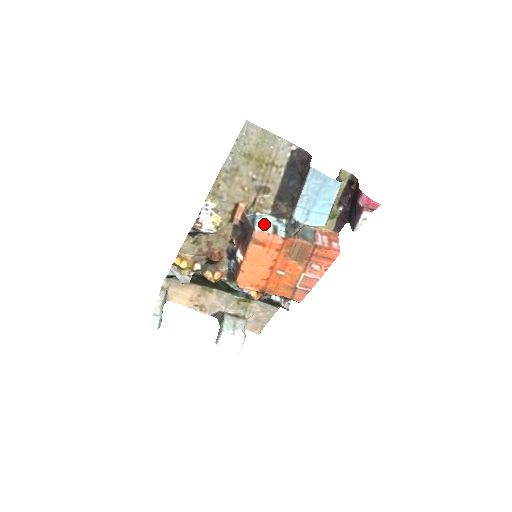
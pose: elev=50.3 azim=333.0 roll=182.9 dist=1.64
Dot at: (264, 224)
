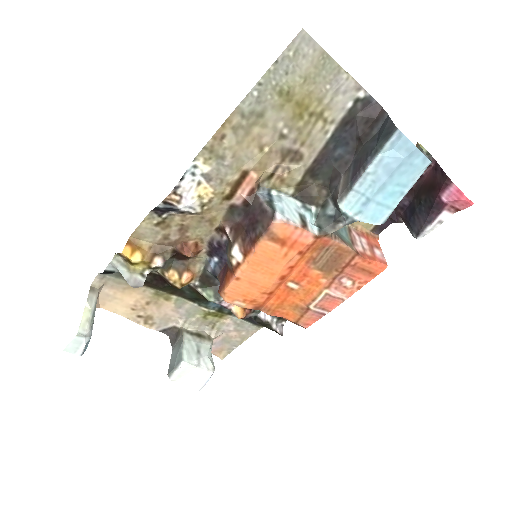
Dot at: (287, 210)
